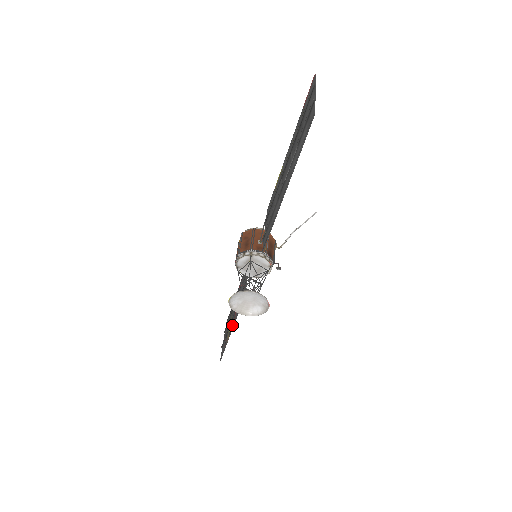
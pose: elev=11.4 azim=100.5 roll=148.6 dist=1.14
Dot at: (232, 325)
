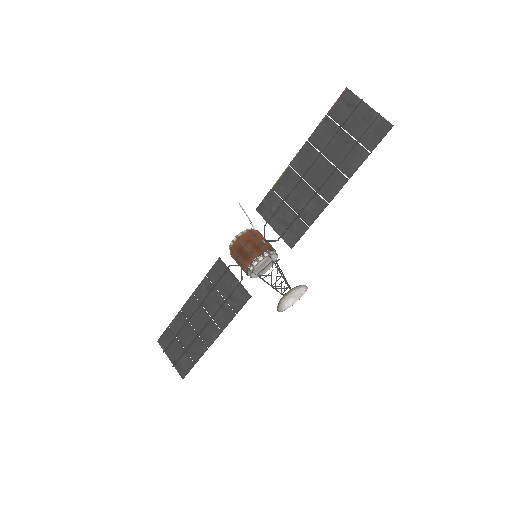
Dot at: (215, 334)
